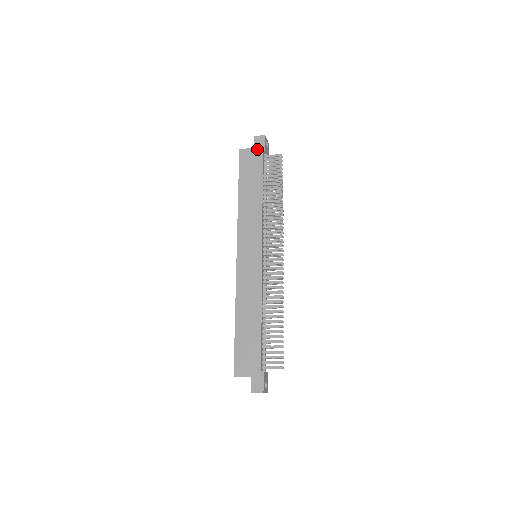
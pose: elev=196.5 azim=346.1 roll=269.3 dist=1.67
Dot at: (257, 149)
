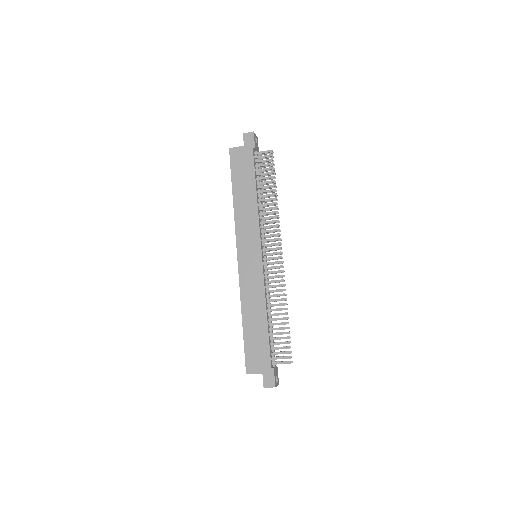
Dot at: (247, 147)
